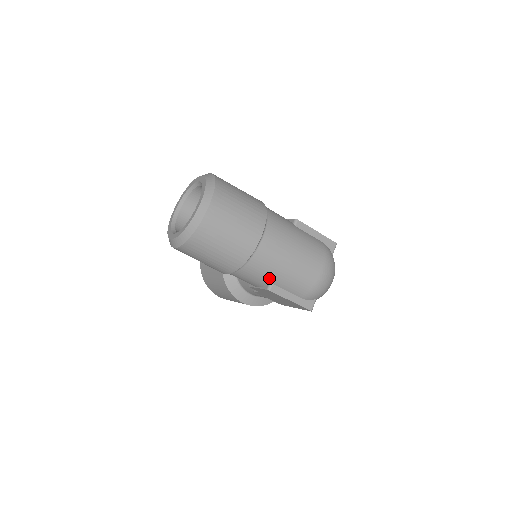
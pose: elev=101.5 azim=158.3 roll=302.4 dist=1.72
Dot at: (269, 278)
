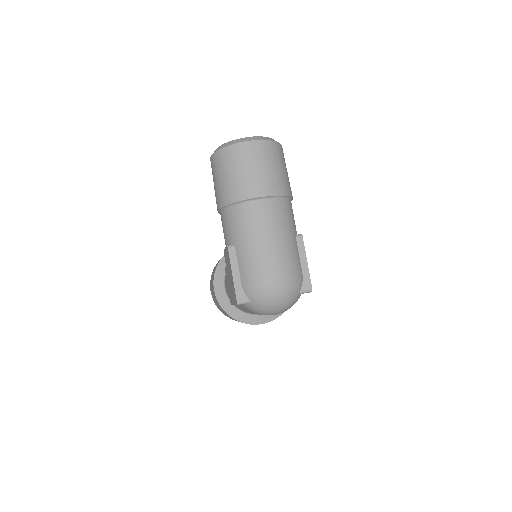
Dot at: (237, 237)
